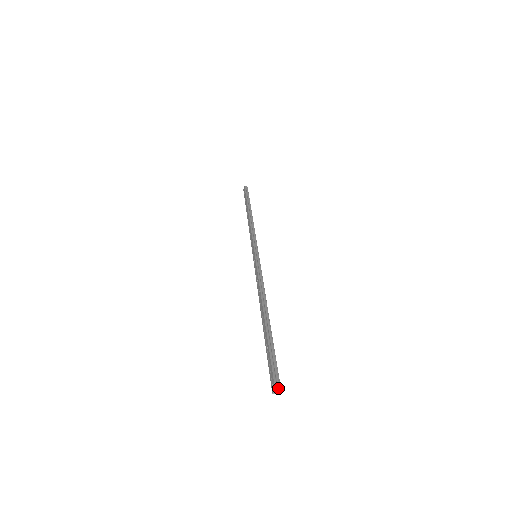
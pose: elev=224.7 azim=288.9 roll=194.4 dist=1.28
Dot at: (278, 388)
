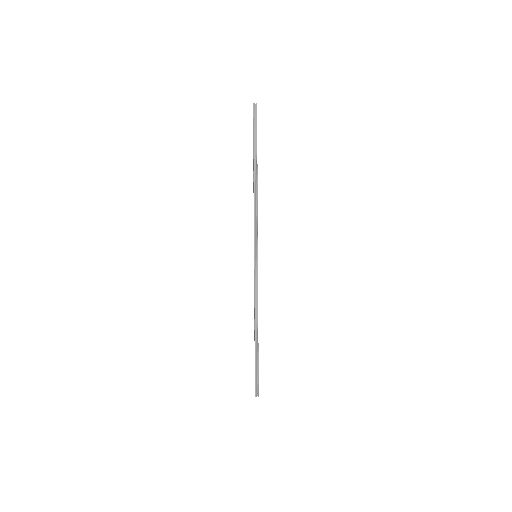
Dot at: occluded
